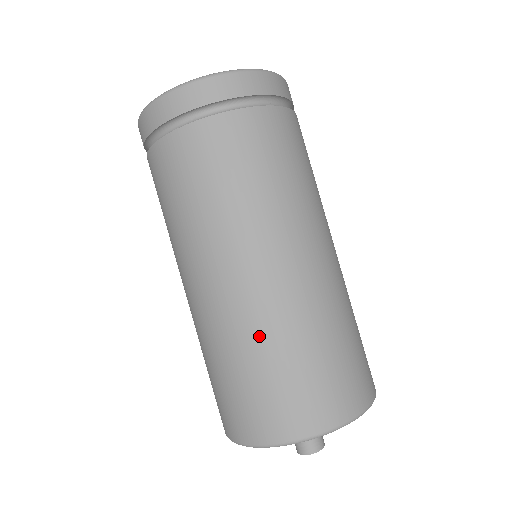
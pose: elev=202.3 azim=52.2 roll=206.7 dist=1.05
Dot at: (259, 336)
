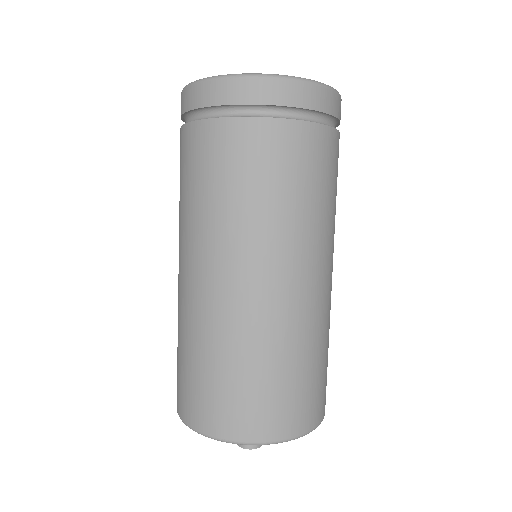
Dot at: (178, 322)
